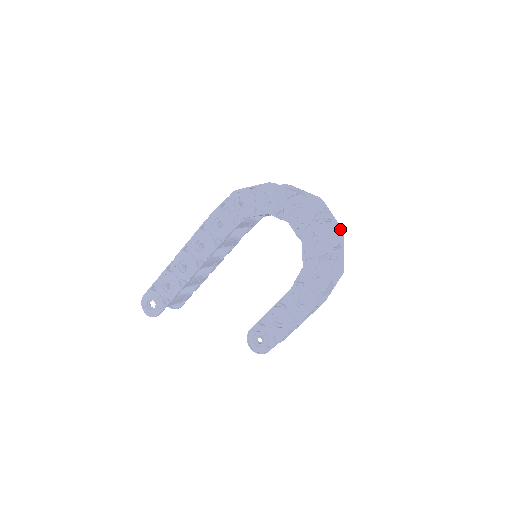
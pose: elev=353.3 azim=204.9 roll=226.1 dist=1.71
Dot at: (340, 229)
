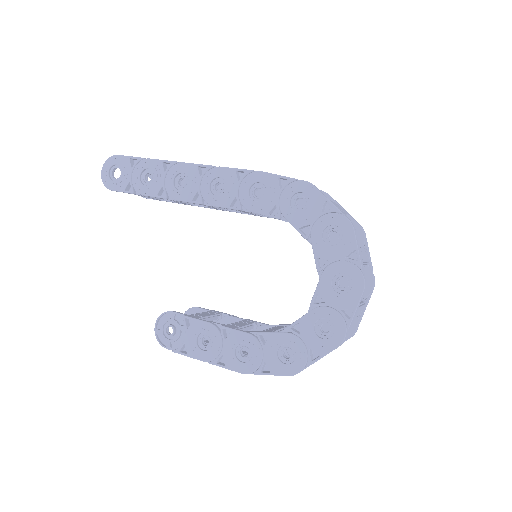
Dot at: (355, 331)
